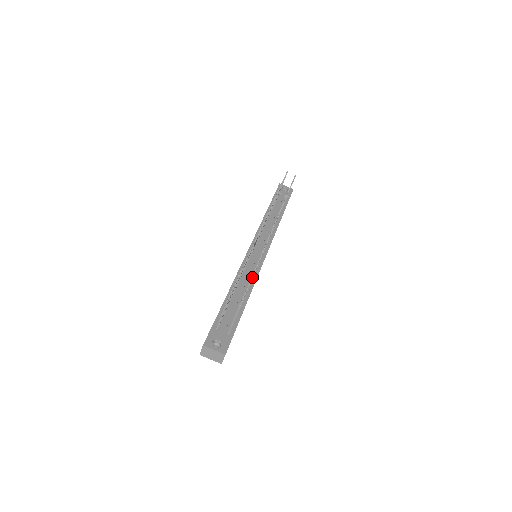
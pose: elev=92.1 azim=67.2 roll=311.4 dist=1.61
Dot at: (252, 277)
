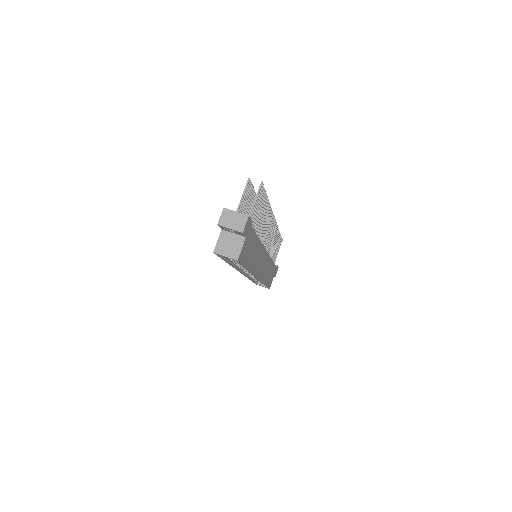
Dot at: (266, 196)
